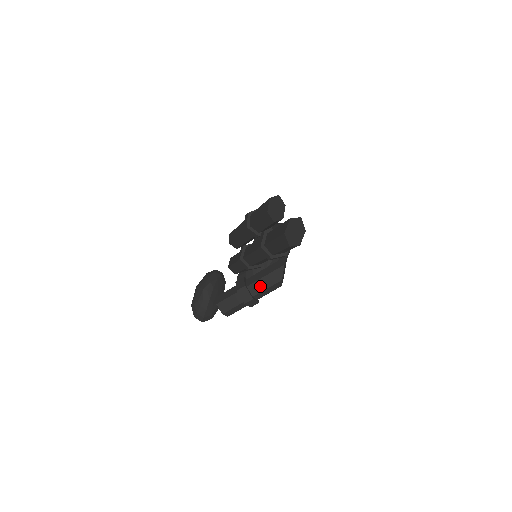
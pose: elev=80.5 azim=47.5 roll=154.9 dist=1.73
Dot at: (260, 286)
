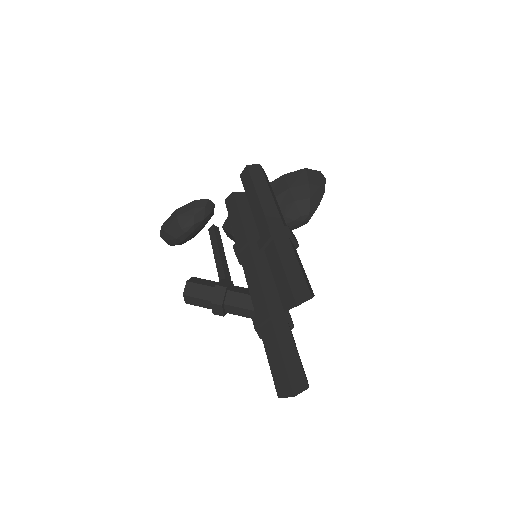
Dot at: (238, 312)
